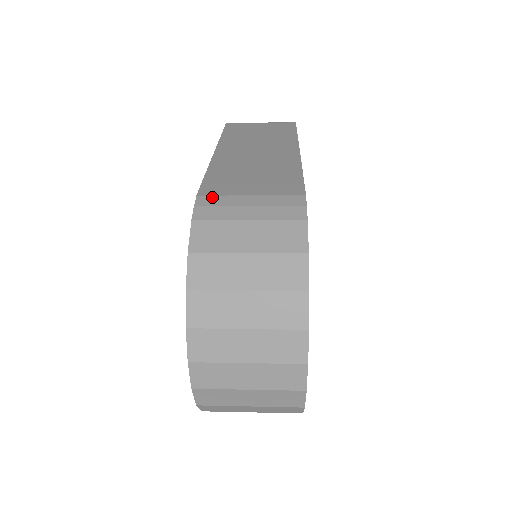
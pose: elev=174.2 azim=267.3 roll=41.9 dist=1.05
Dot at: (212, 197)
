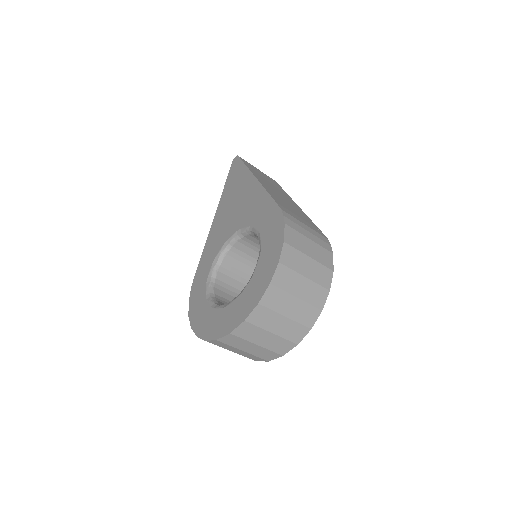
Dot at: (289, 215)
